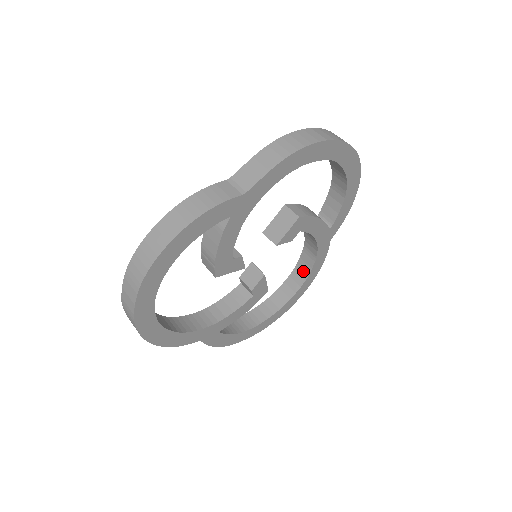
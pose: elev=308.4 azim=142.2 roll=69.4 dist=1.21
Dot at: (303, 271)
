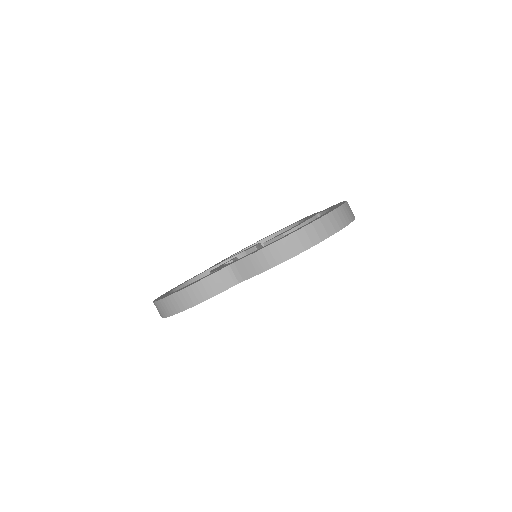
Dot at: occluded
